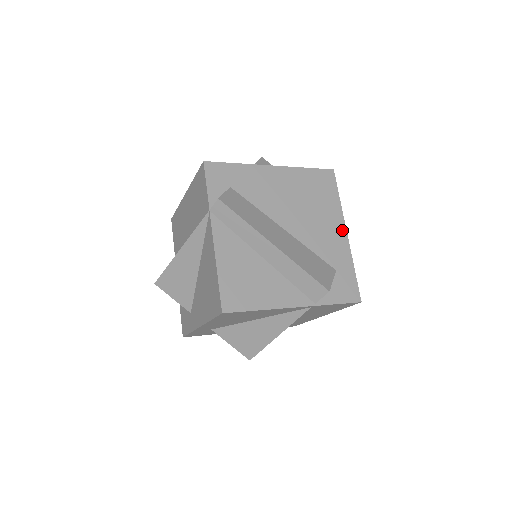
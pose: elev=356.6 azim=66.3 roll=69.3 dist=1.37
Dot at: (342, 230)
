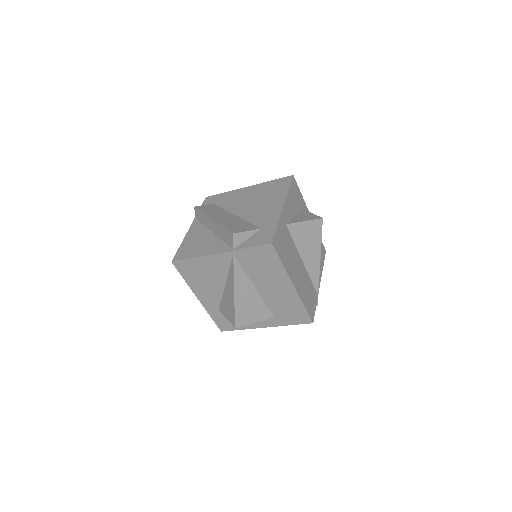
Dot at: (280, 205)
